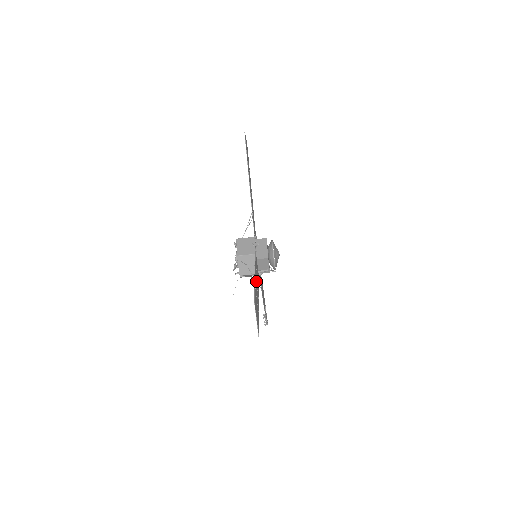
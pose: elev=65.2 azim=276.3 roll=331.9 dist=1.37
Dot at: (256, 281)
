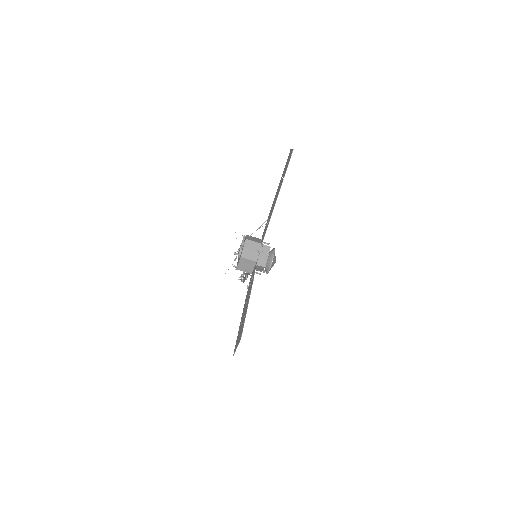
Dot at: (248, 298)
